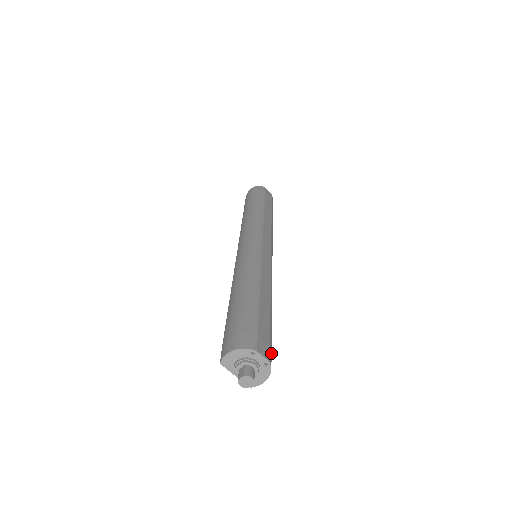
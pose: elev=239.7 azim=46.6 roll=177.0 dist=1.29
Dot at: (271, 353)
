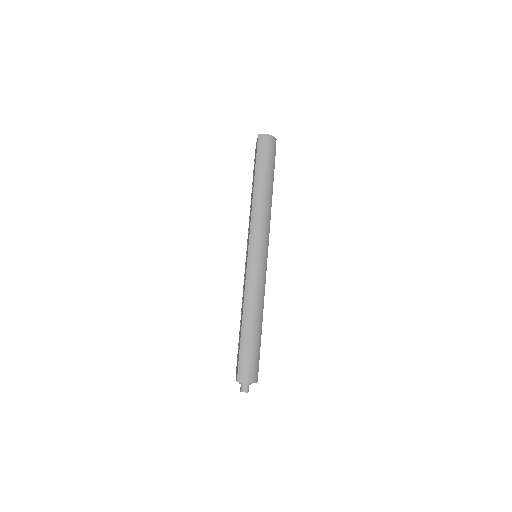
Dot at: occluded
